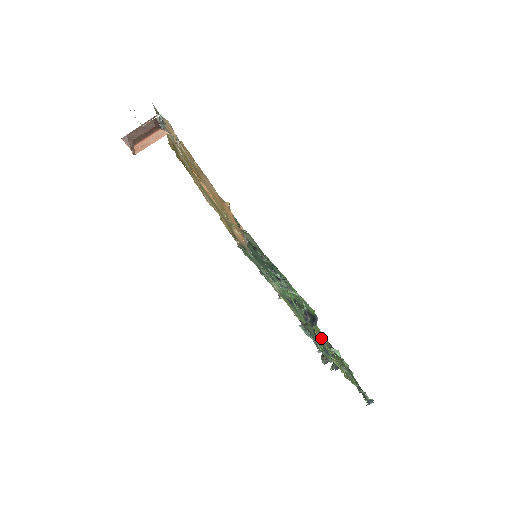
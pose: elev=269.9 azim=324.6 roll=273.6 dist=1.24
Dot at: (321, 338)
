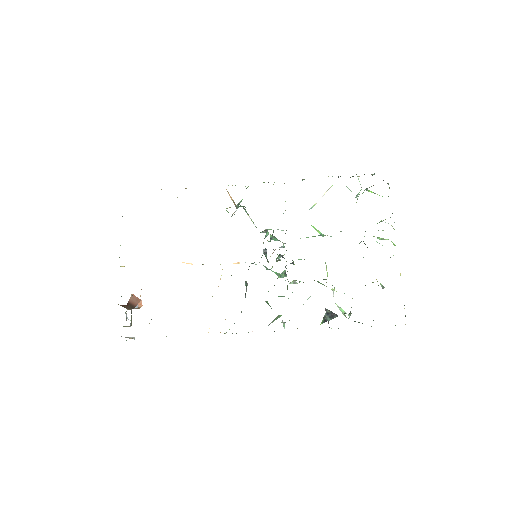
Dot at: occluded
